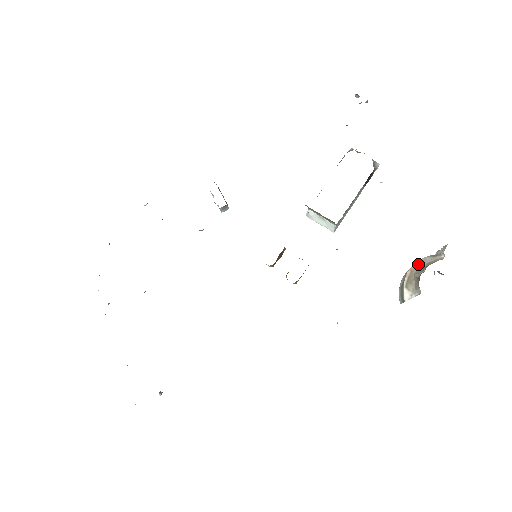
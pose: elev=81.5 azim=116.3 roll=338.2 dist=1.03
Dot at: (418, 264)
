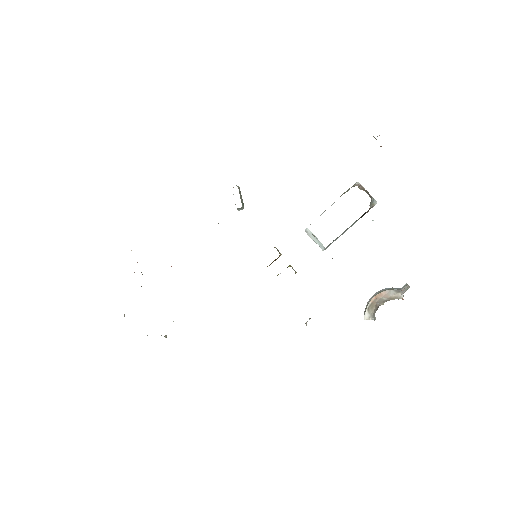
Dot at: (383, 294)
